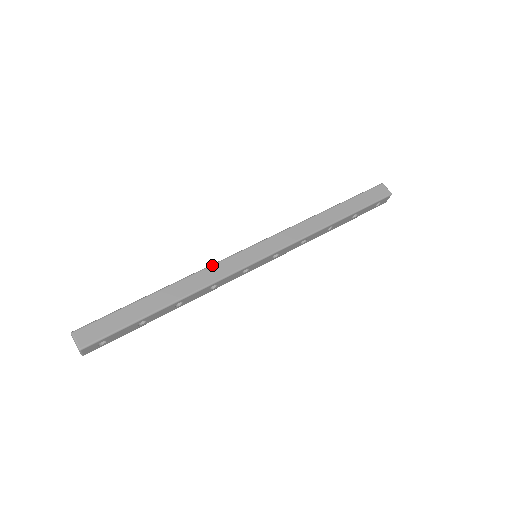
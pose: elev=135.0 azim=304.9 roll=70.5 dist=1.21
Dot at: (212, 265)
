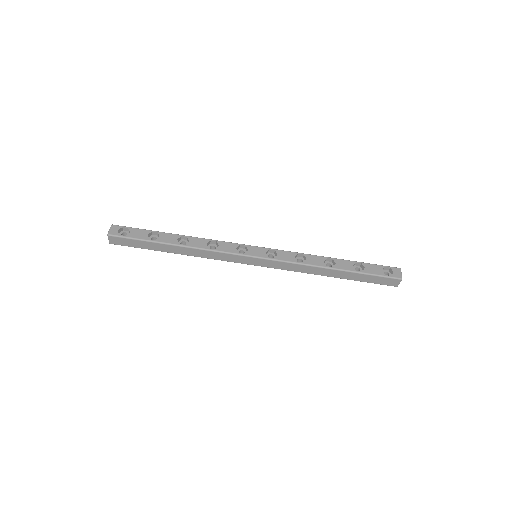
Dot at: (217, 252)
